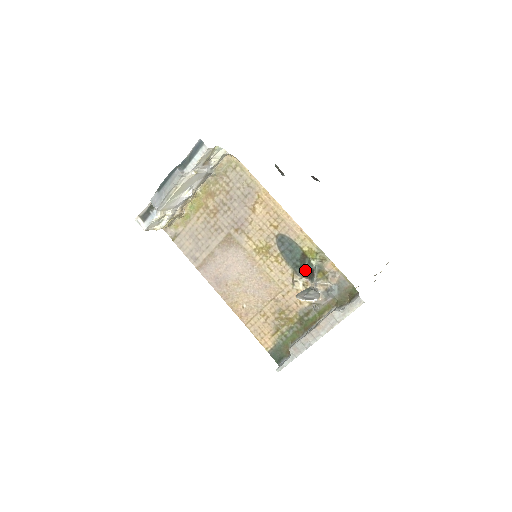
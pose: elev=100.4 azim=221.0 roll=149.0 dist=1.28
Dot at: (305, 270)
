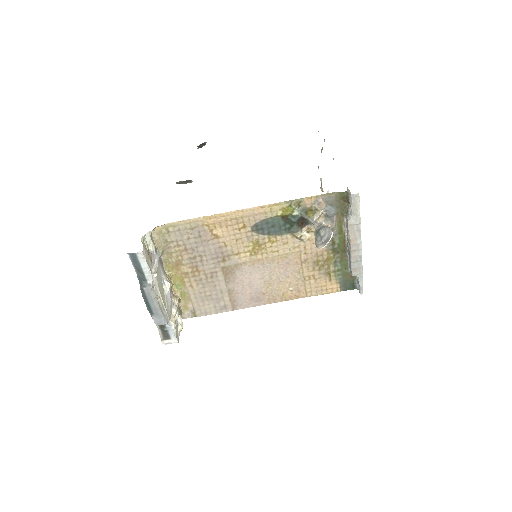
Dot at: (297, 224)
